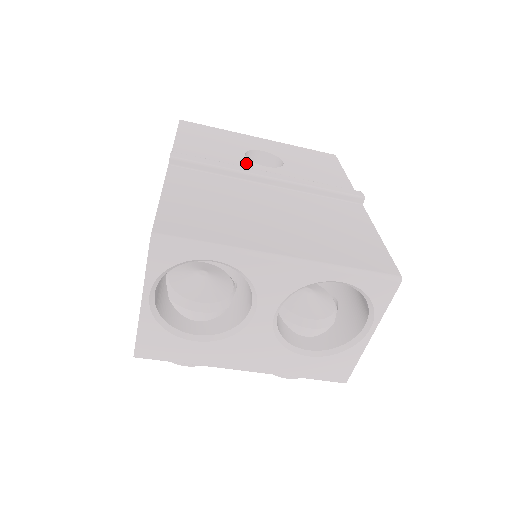
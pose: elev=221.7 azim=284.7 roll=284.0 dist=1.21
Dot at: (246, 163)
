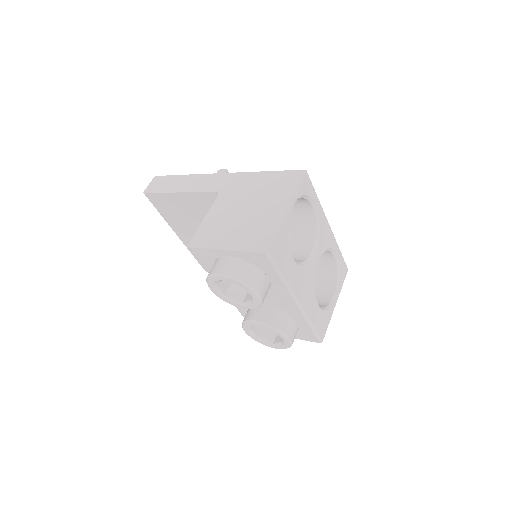
Dot at: occluded
